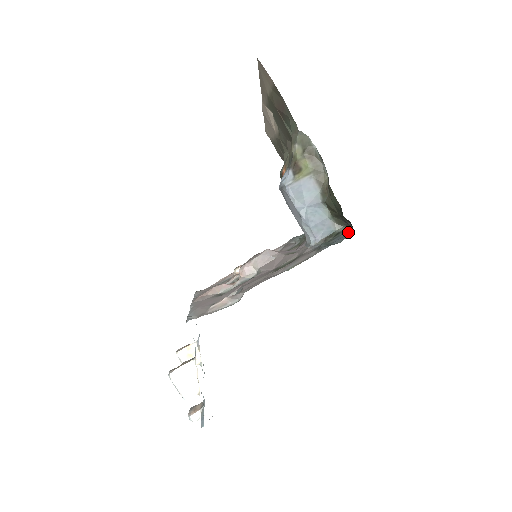
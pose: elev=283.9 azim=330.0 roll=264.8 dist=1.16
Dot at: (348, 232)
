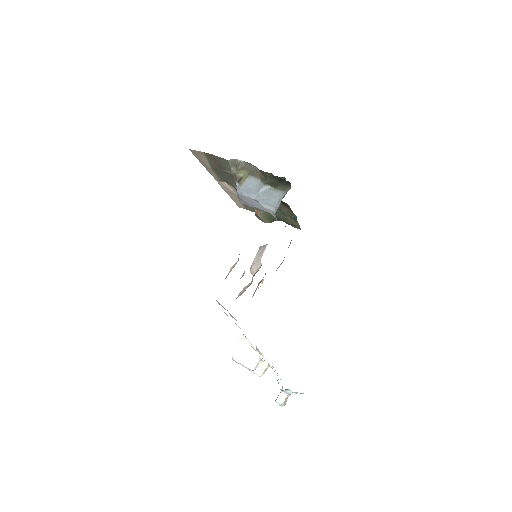
Dot at: occluded
